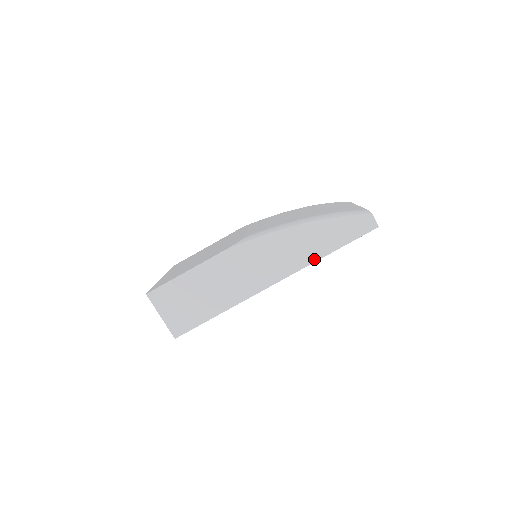
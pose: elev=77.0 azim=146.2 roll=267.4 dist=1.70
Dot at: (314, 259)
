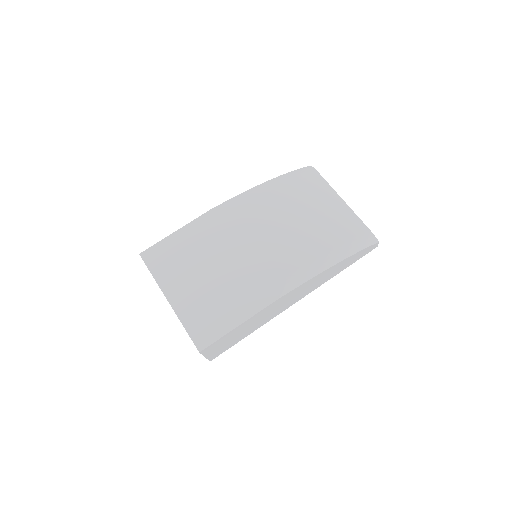
Dot at: (330, 278)
